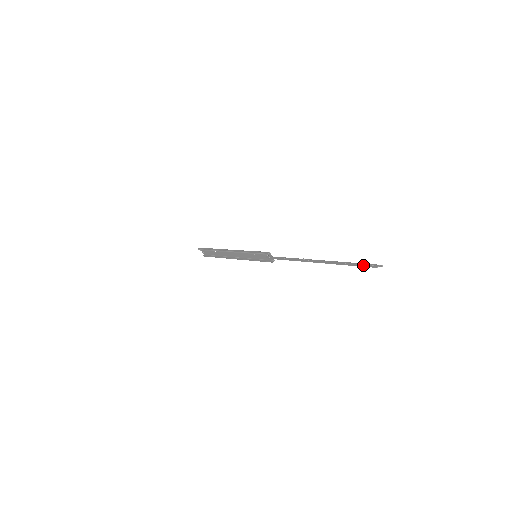
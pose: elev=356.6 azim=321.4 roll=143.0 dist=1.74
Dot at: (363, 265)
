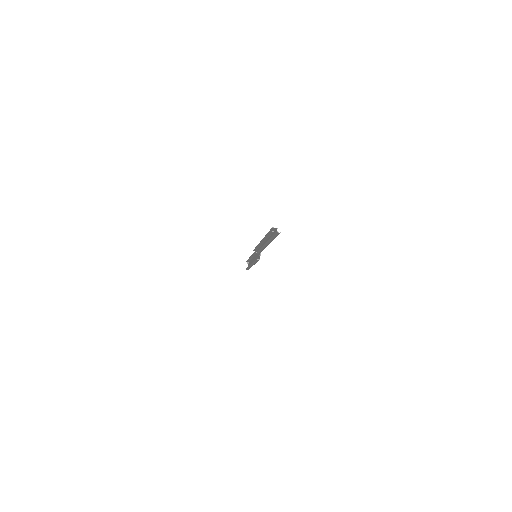
Dot at: (271, 230)
